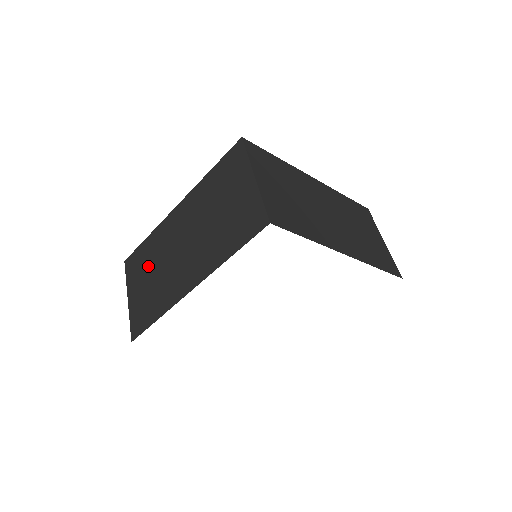
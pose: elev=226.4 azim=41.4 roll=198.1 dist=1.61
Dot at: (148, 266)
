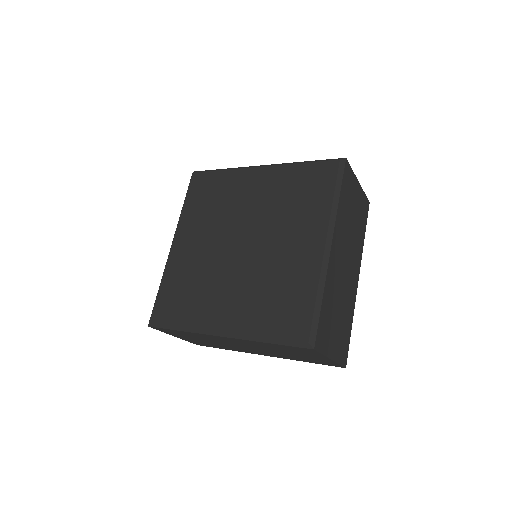
Dot at: (196, 338)
